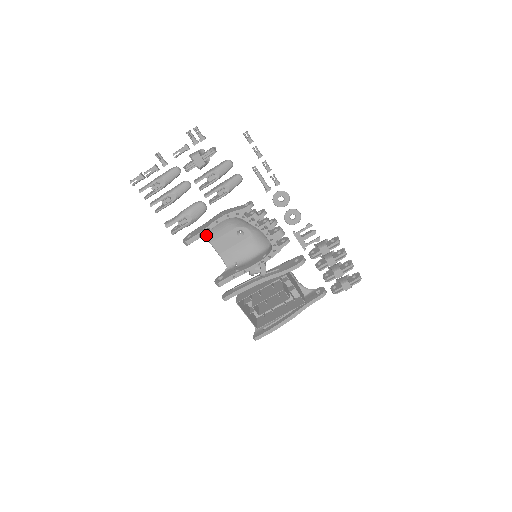
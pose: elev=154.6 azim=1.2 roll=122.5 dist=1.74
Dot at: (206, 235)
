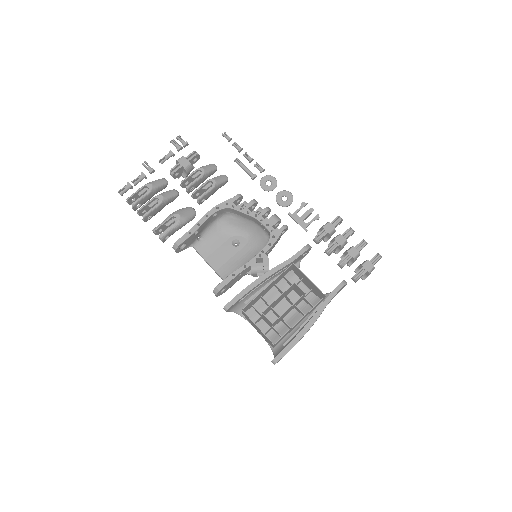
Dot at: (199, 250)
